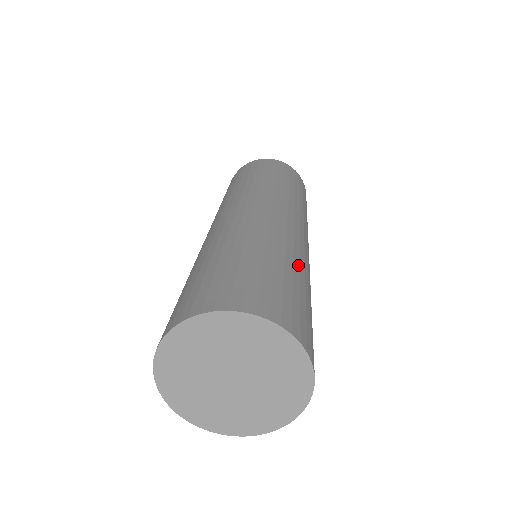
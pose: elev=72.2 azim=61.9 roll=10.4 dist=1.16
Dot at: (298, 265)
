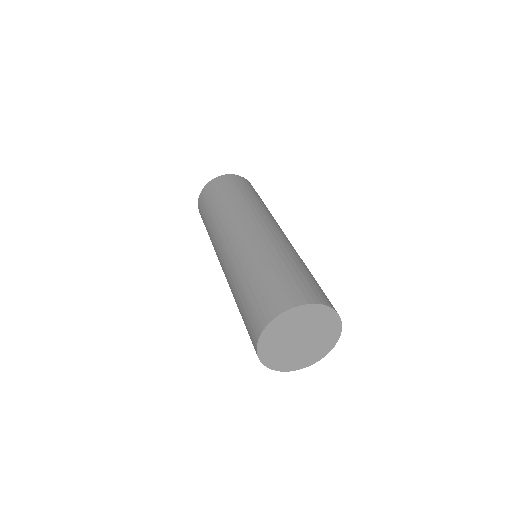
Dot at: (303, 263)
